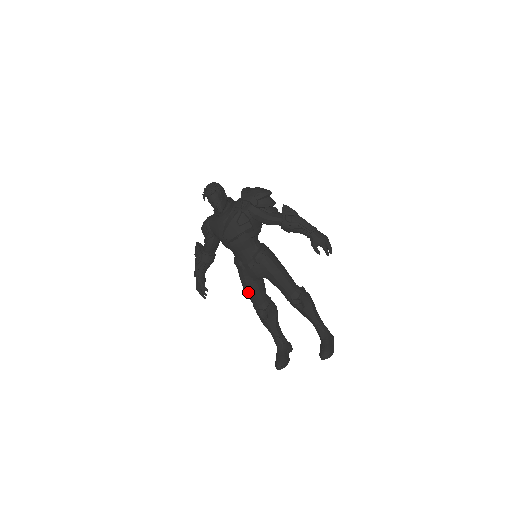
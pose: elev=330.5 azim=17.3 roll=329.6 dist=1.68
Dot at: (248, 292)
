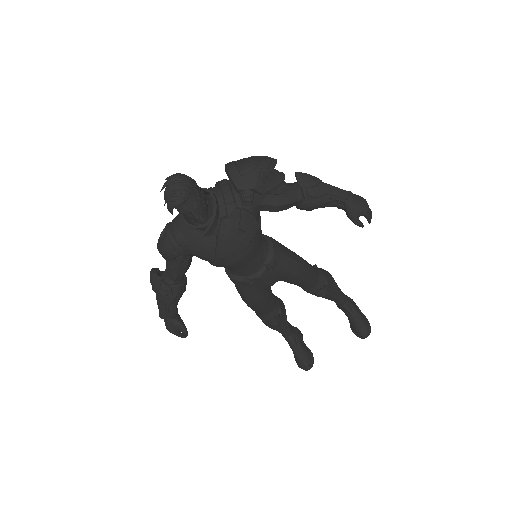
Dot at: (256, 307)
